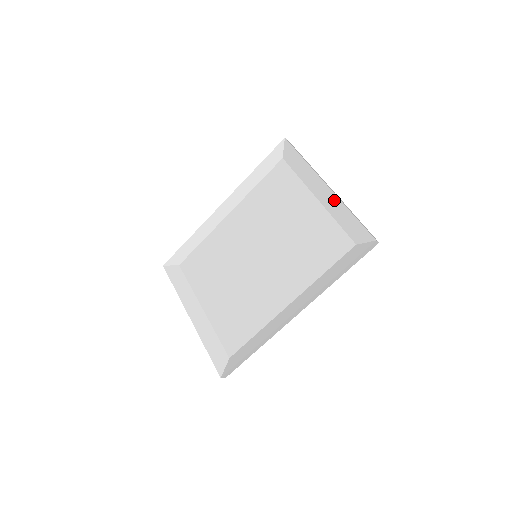
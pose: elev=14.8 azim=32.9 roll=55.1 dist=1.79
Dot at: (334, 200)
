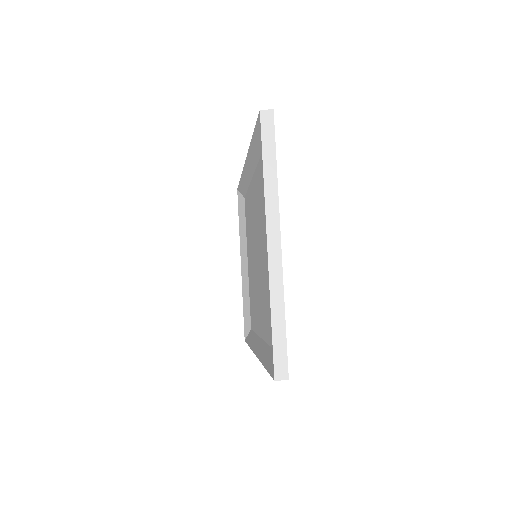
Dot at: (270, 274)
